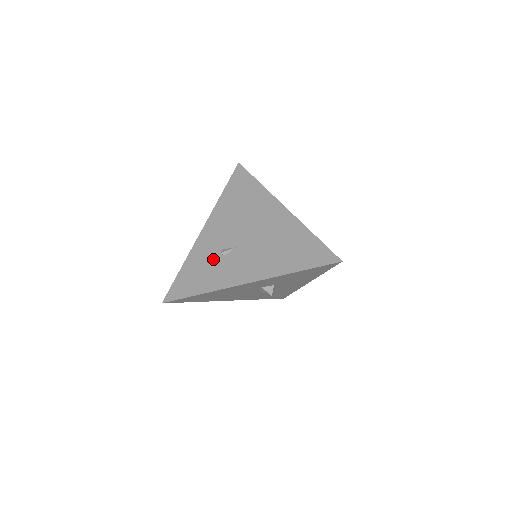
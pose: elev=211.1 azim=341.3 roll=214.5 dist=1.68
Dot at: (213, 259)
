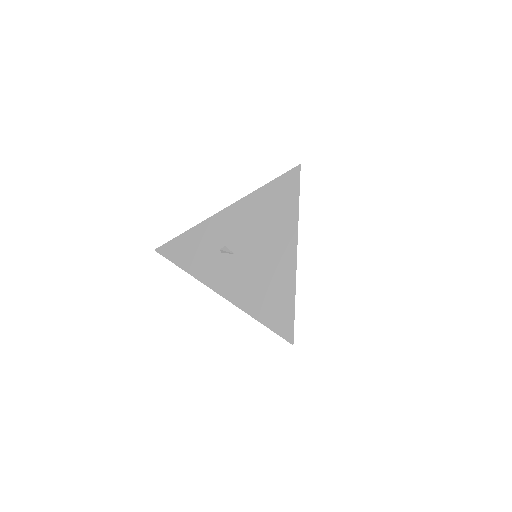
Dot at: (212, 248)
